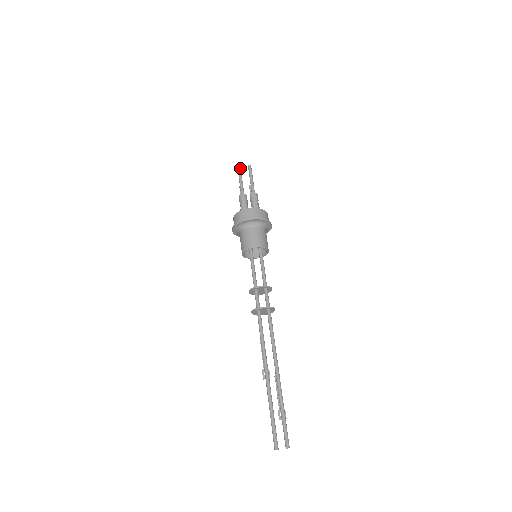
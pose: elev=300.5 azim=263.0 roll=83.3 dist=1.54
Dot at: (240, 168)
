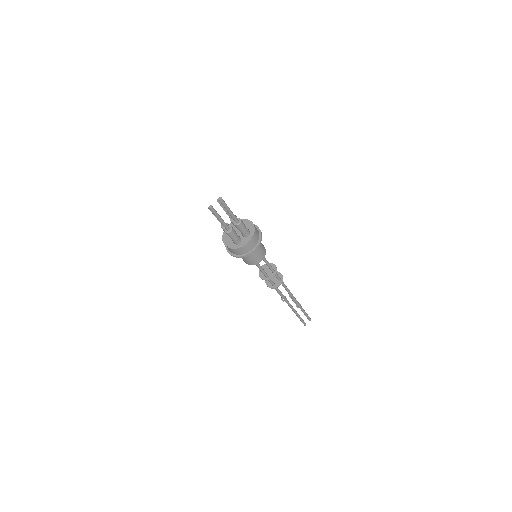
Dot at: (213, 209)
